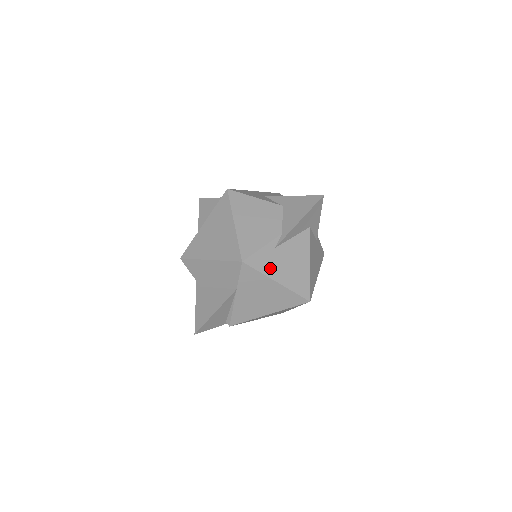
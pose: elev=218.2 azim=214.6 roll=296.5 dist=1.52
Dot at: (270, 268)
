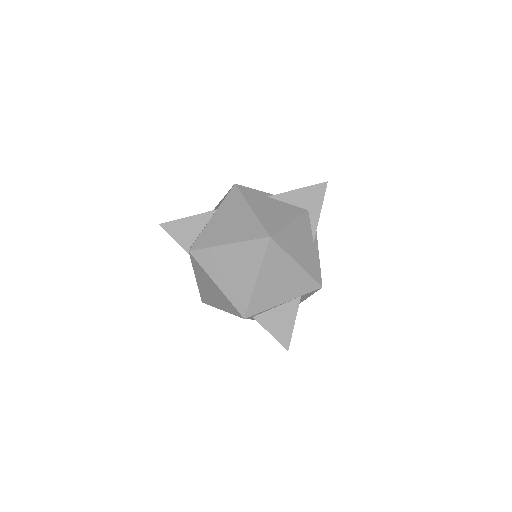
Dot at: (253, 200)
